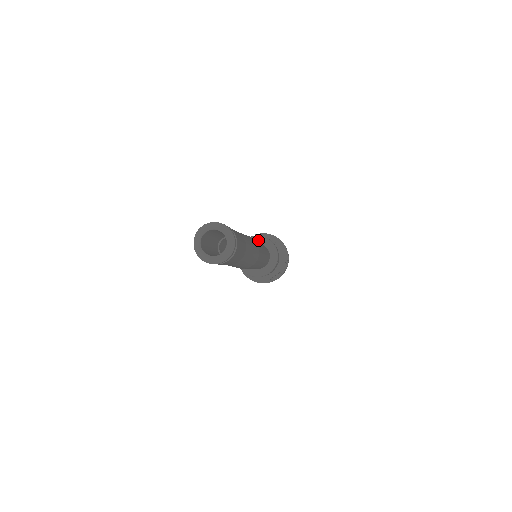
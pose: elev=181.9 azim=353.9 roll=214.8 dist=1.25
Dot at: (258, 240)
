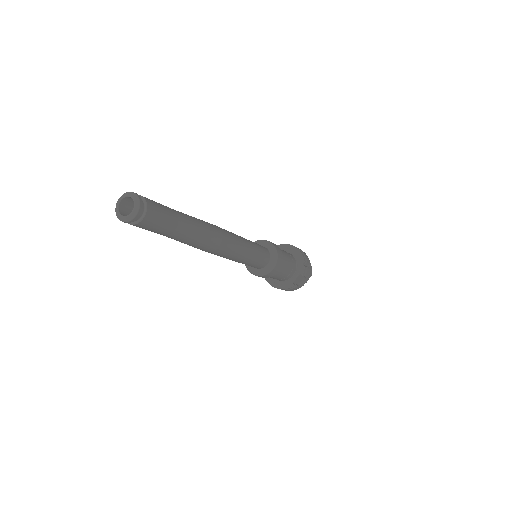
Dot at: occluded
